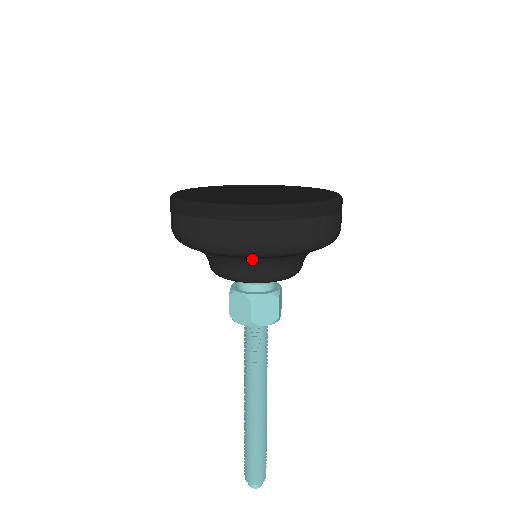
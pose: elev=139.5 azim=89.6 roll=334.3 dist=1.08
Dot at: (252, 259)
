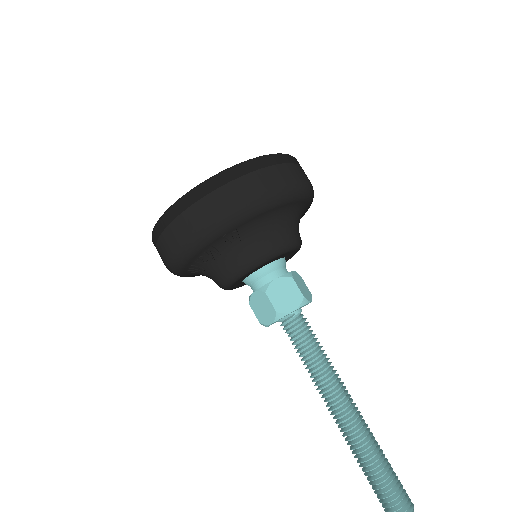
Dot at: (287, 214)
